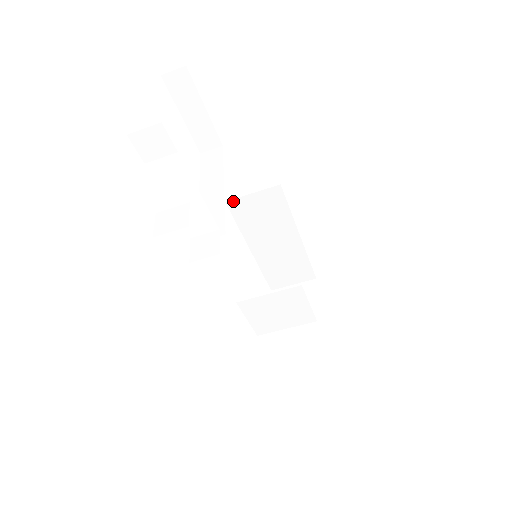
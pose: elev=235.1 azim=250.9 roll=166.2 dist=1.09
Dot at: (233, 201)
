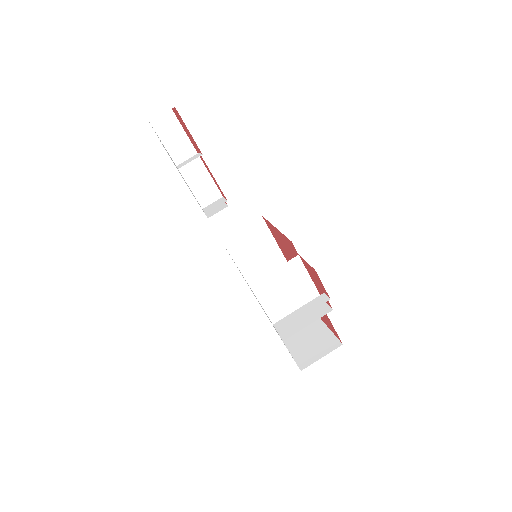
Dot at: (227, 238)
